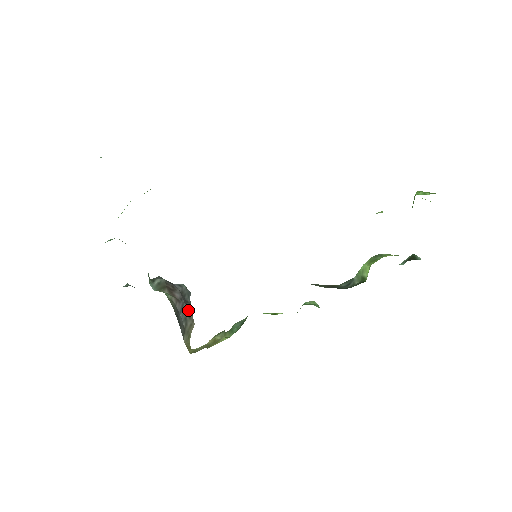
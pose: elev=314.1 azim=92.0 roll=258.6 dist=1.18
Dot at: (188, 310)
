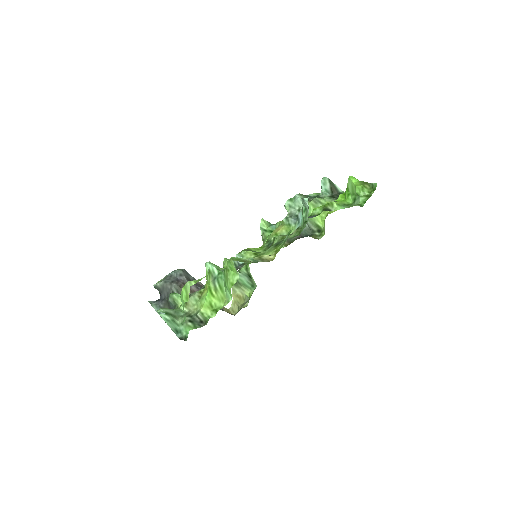
Dot at: occluded
